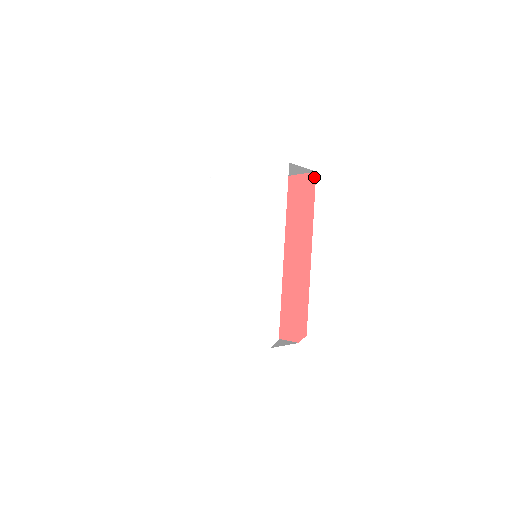
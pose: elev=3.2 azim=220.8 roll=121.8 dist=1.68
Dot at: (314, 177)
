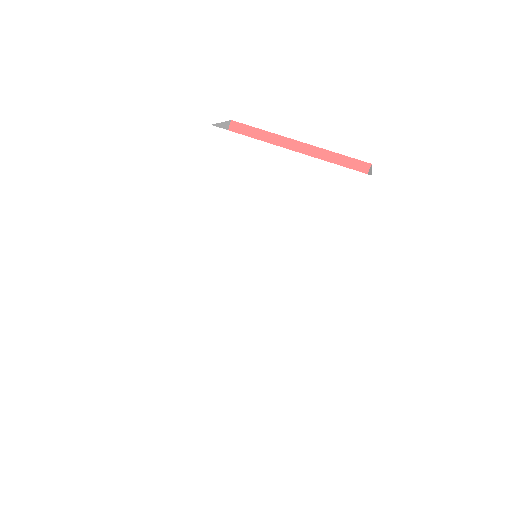
Dot at: (366, 170)
